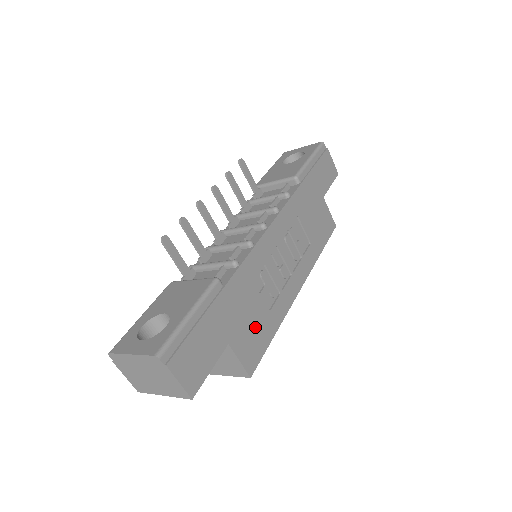
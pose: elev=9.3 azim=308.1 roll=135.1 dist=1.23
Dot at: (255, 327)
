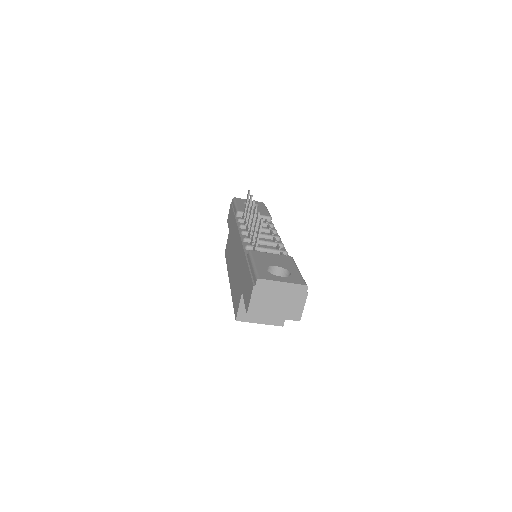
Dot at: occluded
